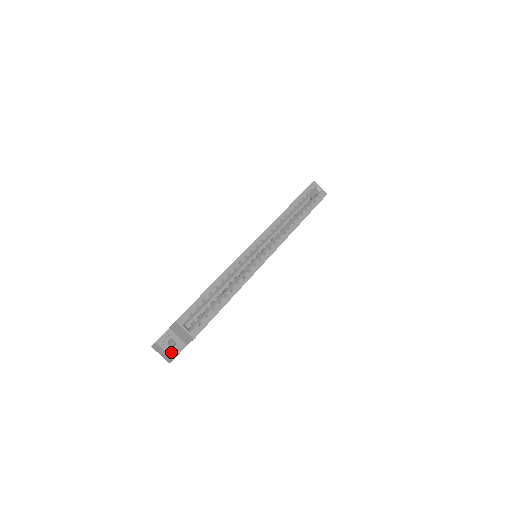
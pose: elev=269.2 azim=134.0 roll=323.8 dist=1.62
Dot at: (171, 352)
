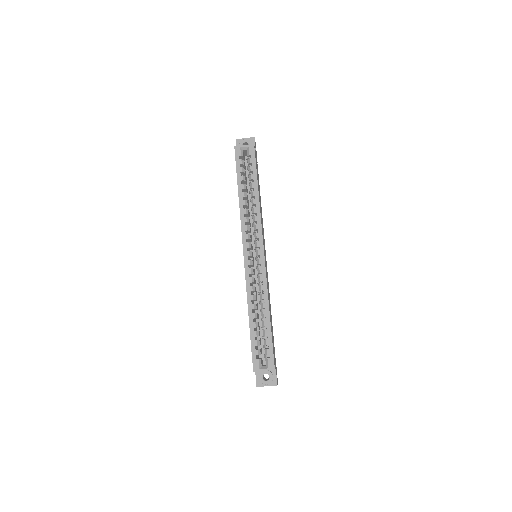
Dot at: (271, 382)
